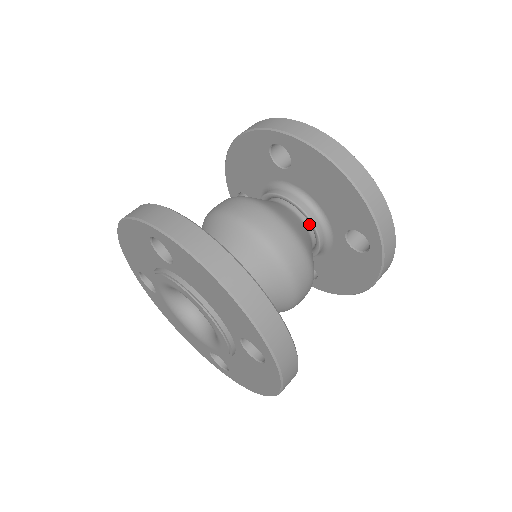
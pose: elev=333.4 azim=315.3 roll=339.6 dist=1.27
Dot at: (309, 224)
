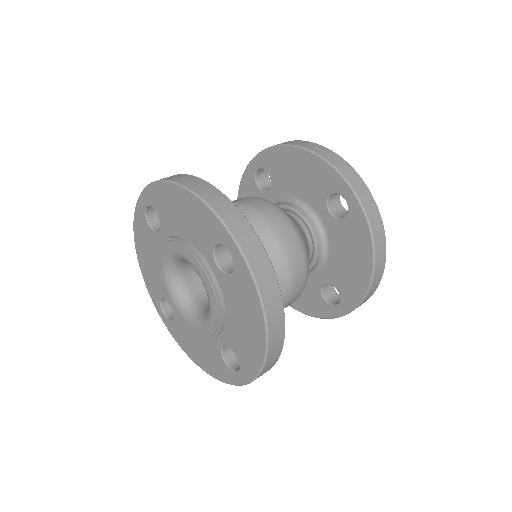
Dot at: (297, 218)
